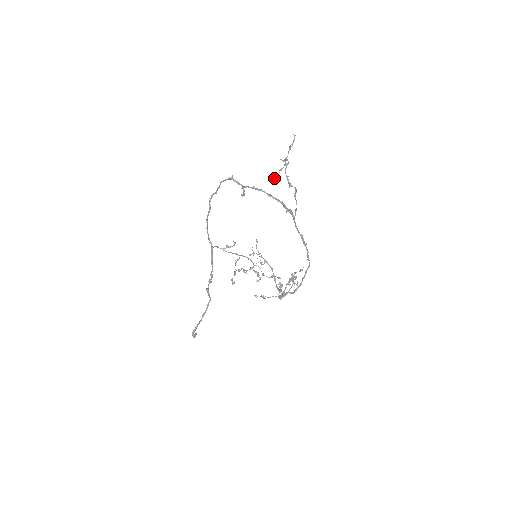
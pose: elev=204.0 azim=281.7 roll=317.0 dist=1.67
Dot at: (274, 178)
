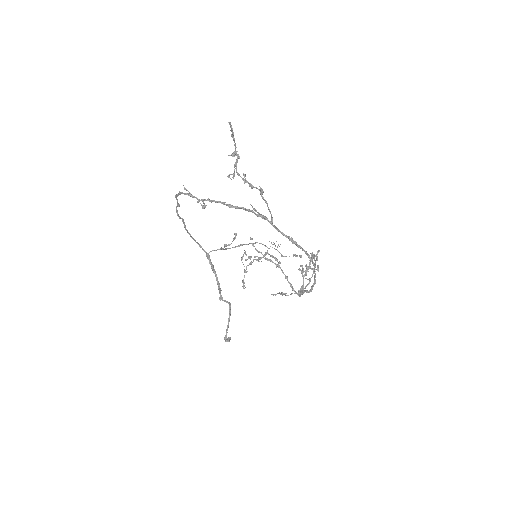
Dot at: (232, 177)
